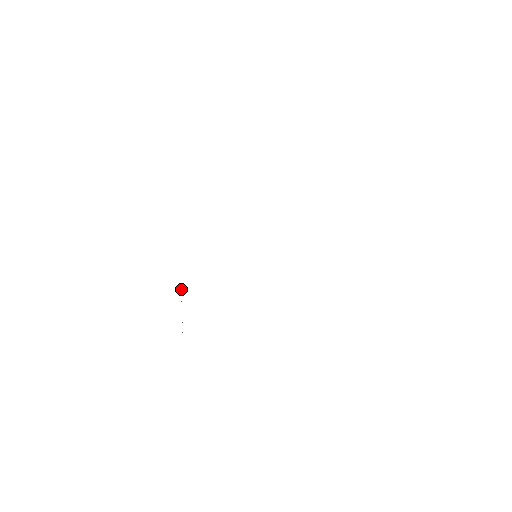
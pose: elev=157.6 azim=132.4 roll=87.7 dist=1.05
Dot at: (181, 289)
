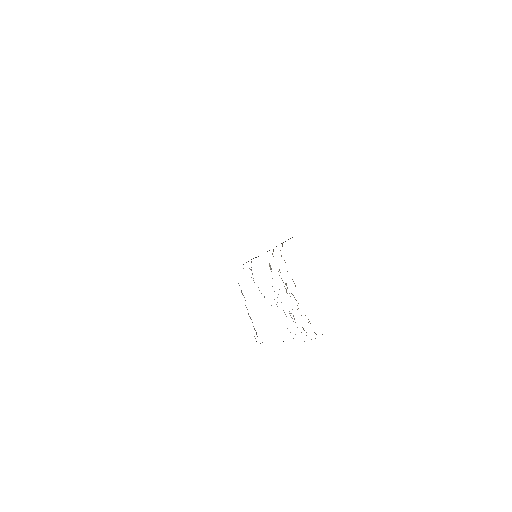
Dot at: occluded
